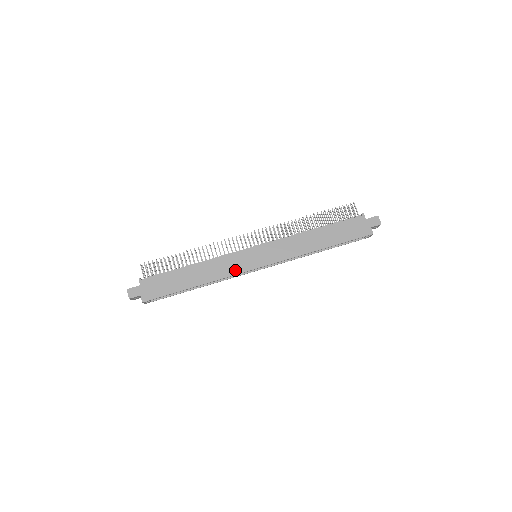
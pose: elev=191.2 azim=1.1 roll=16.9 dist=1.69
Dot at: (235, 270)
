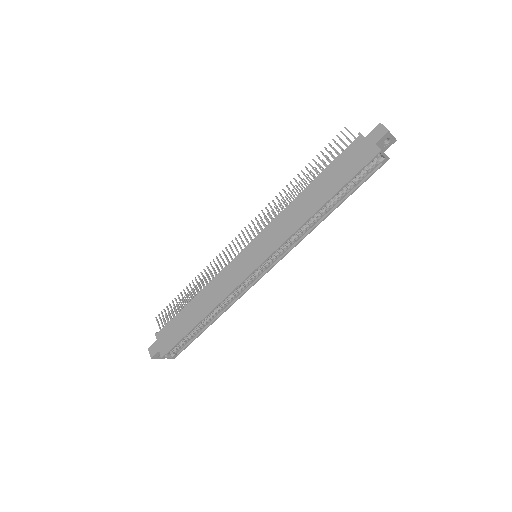
Dot at: (234, 283)
